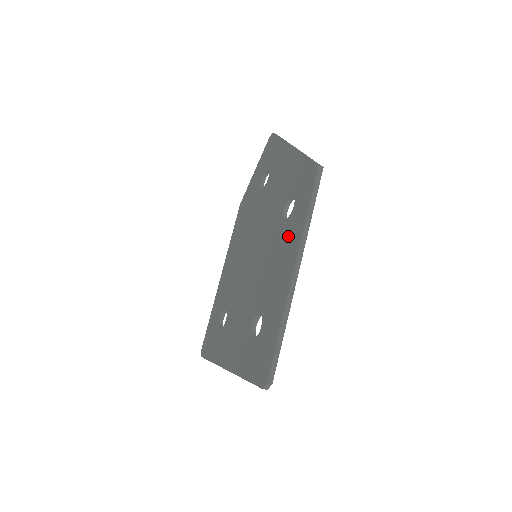
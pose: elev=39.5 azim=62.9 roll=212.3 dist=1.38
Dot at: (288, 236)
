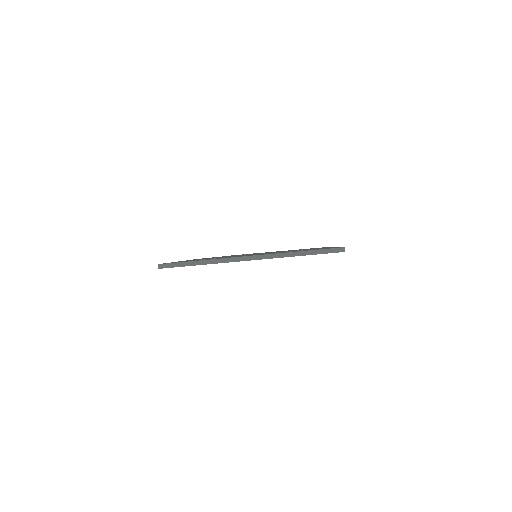
Dot at: occluded
